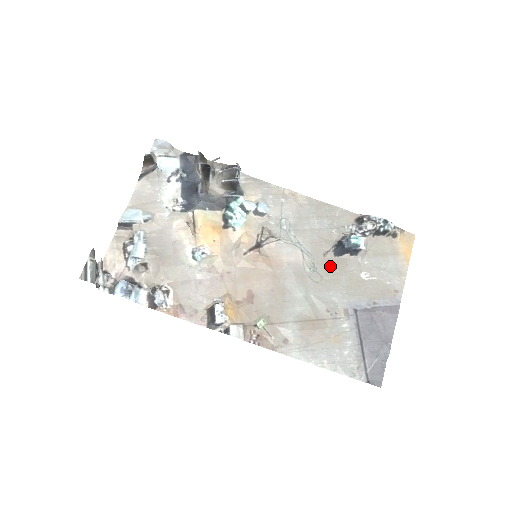
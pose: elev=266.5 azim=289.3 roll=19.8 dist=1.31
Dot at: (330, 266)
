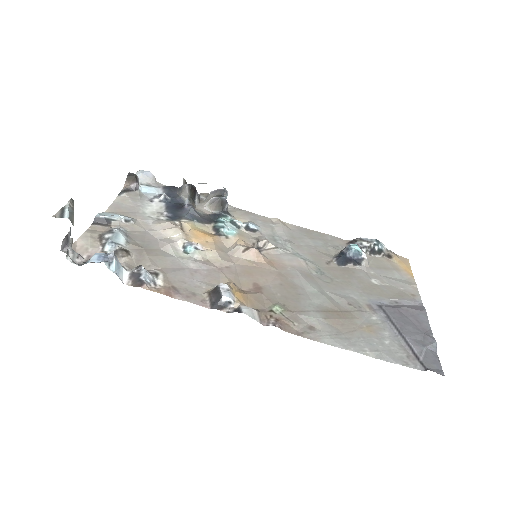
Dot at: (337, 272)
